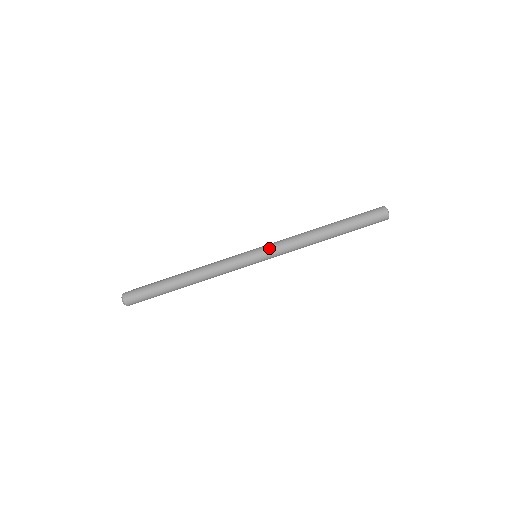
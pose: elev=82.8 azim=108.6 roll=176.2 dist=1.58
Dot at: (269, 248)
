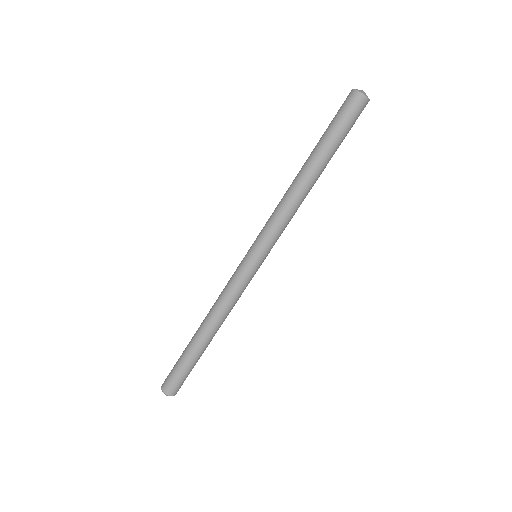
Dot at: (258, 236)
